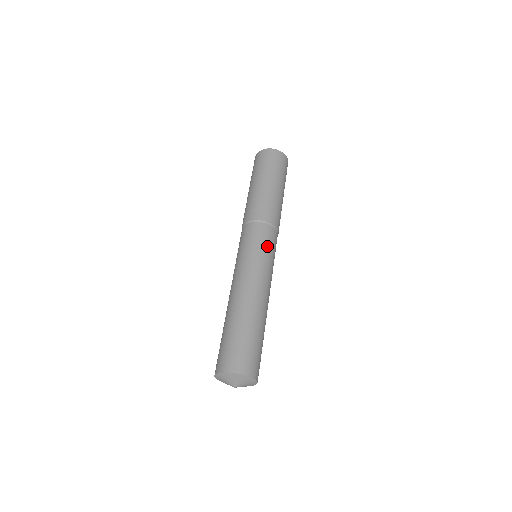
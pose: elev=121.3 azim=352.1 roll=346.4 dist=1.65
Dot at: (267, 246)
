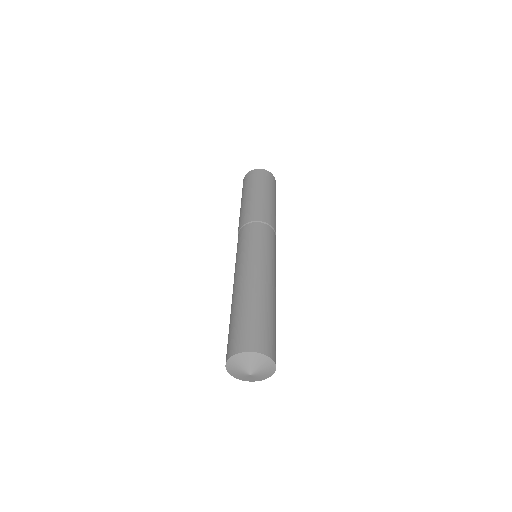
Dot at: (267, 241)
